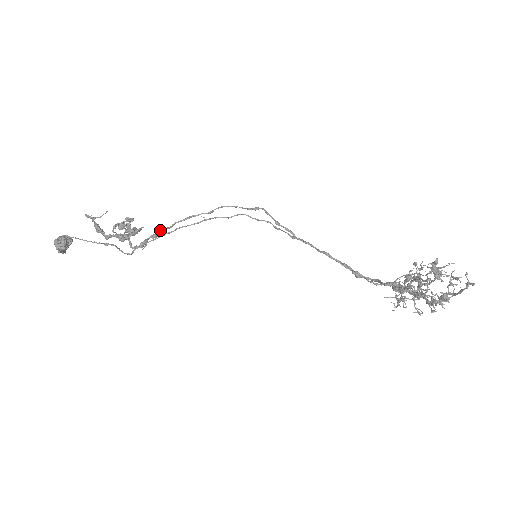
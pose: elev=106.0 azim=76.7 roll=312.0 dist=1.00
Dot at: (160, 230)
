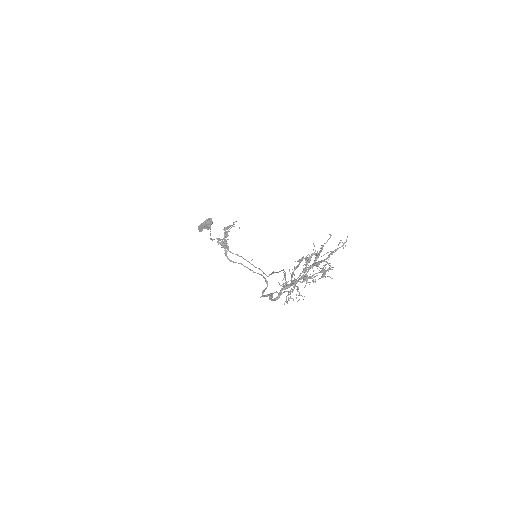
Dot at: occluded
